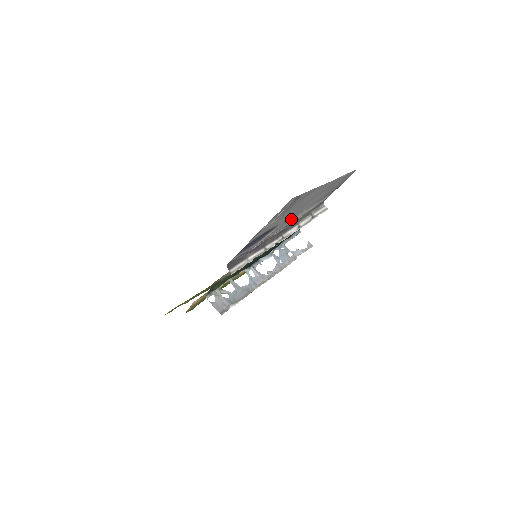
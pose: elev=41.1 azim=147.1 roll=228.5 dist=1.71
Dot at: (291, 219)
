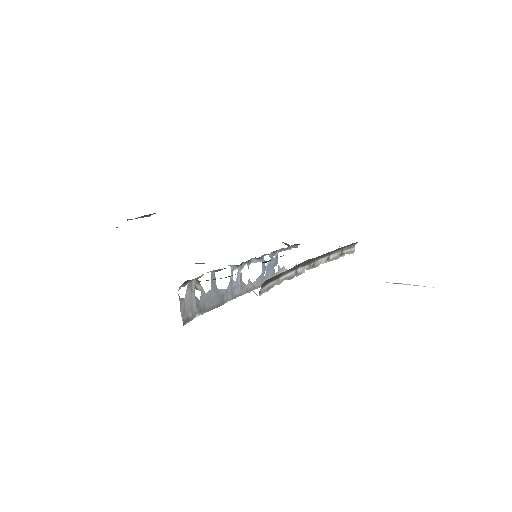
Dot at: occluded
